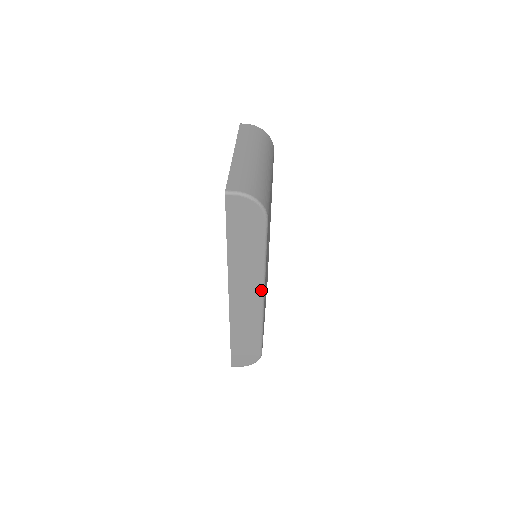
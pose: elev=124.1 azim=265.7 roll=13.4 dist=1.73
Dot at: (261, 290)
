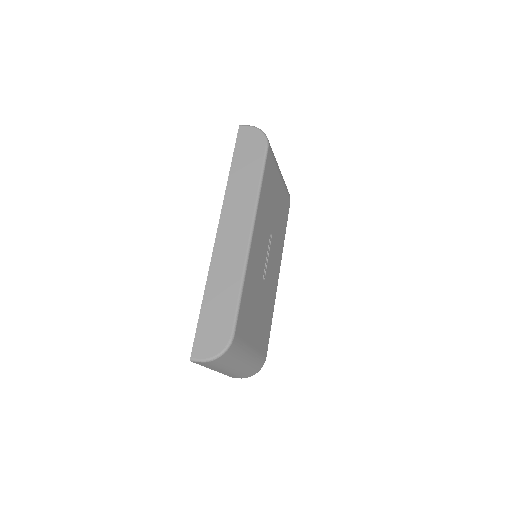
Dot at: (251, 222)
